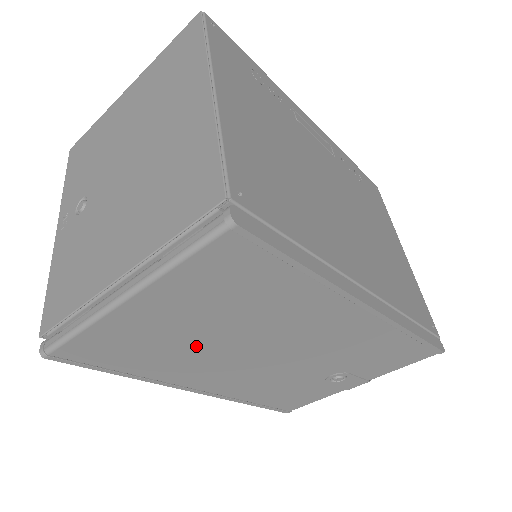
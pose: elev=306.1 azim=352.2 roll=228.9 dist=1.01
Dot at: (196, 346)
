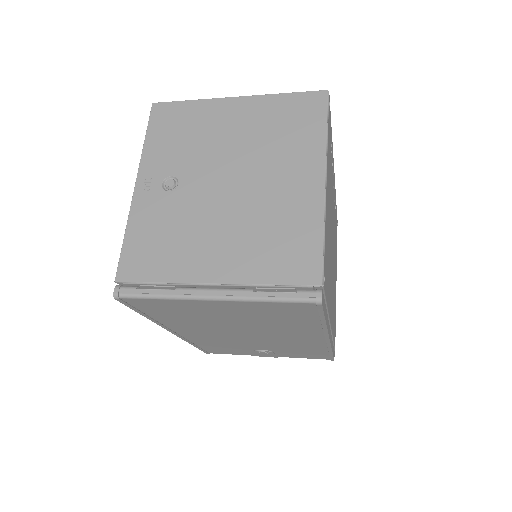
Dot at: (214, 322)
